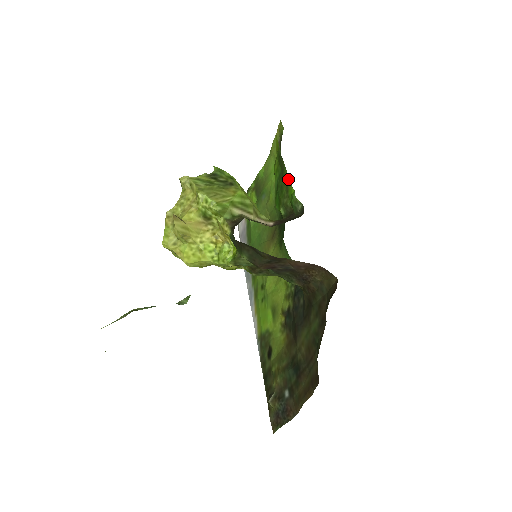
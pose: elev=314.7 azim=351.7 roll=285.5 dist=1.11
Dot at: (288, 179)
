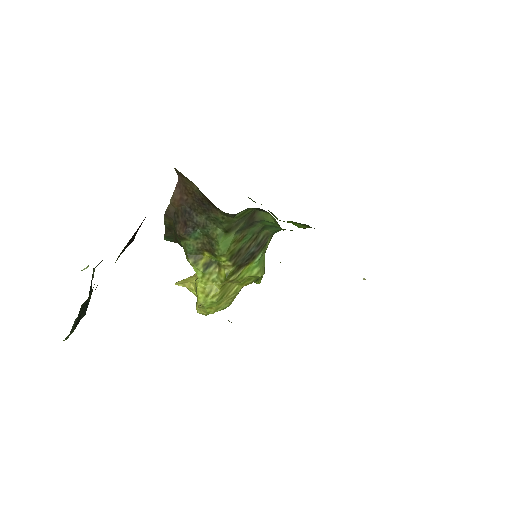
Dot at: occluded
